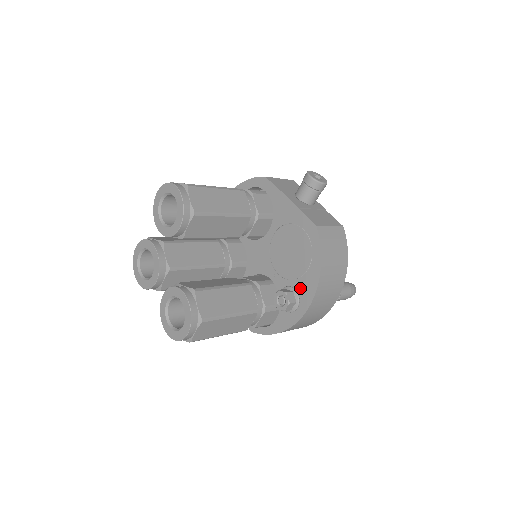
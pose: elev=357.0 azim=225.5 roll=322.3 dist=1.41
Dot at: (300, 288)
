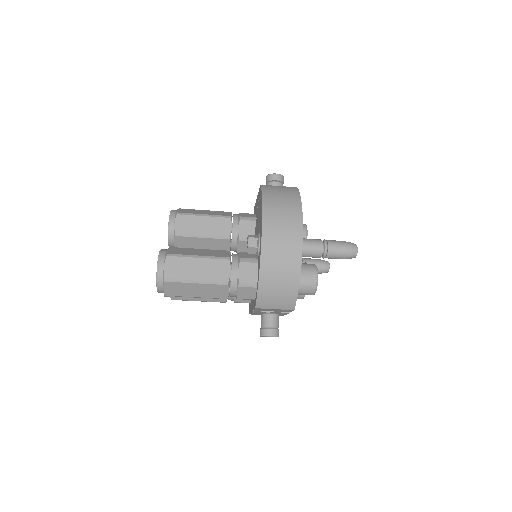
Dot at: (260, 228)
